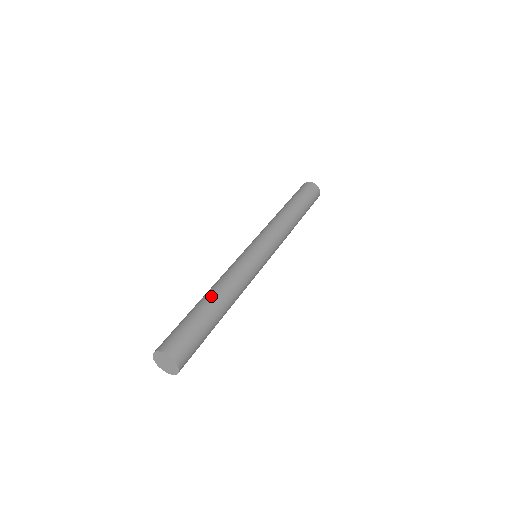
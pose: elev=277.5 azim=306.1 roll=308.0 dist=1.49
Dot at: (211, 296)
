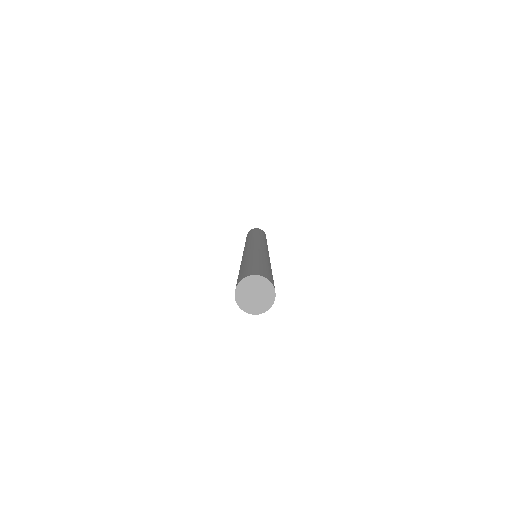
Dot at: (245, 260)
